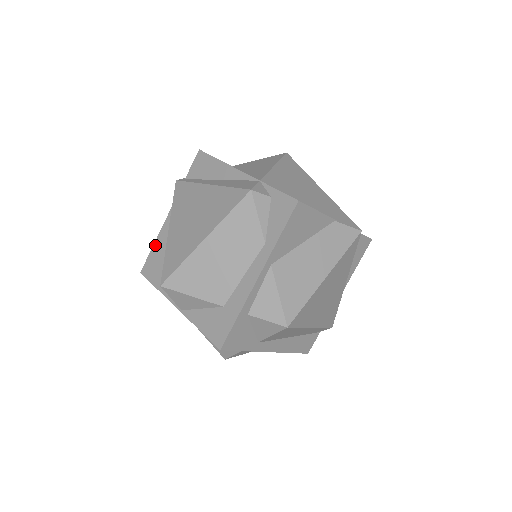
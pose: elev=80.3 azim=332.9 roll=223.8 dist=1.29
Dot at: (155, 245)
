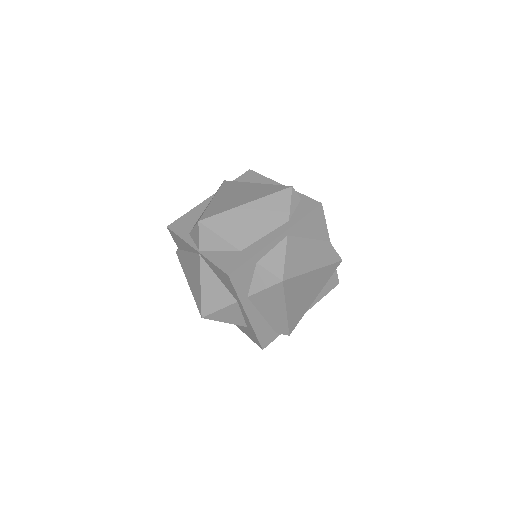
Dot at: (189, 213)
